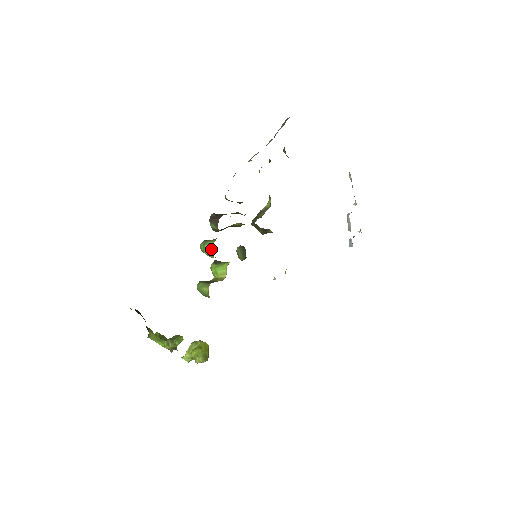
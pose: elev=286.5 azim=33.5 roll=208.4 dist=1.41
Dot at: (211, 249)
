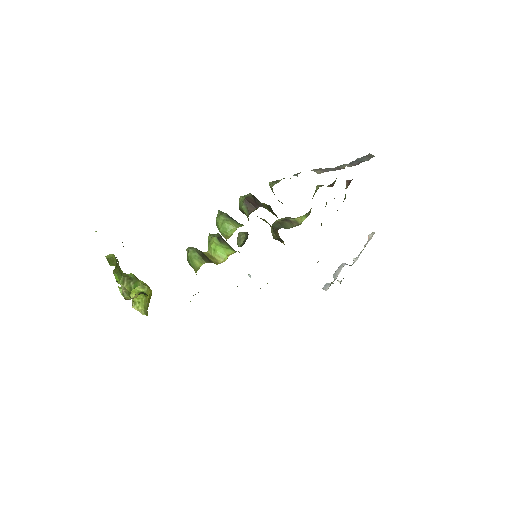
Dot at: (230, 232)
